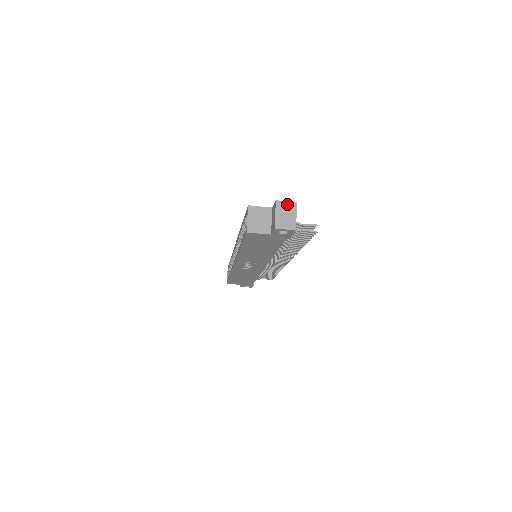
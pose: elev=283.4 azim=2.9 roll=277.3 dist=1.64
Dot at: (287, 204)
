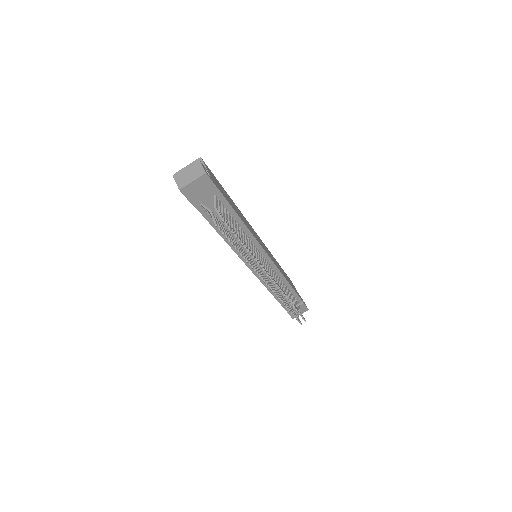
Dot at: (200, 168)
